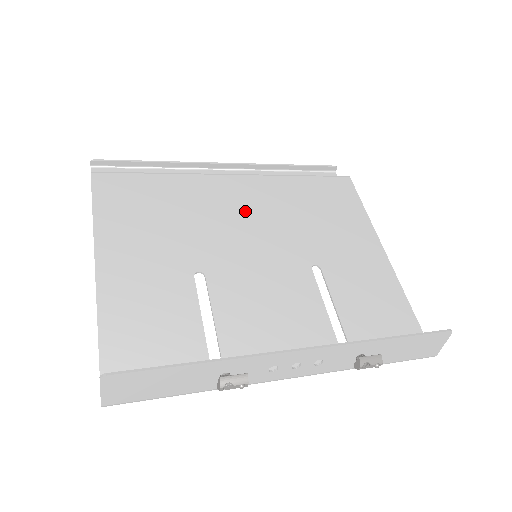
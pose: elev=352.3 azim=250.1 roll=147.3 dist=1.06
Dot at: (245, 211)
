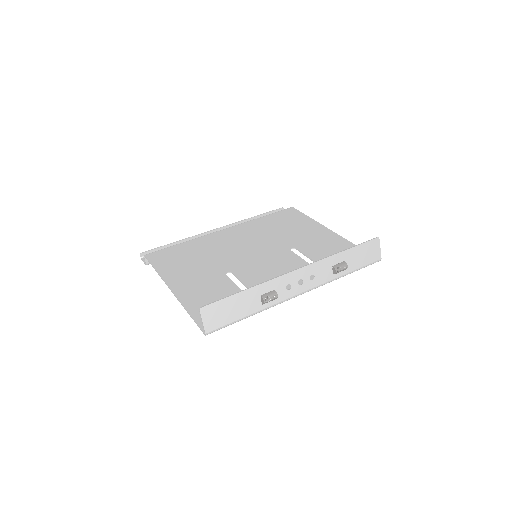
Dot at: (239, 241)
